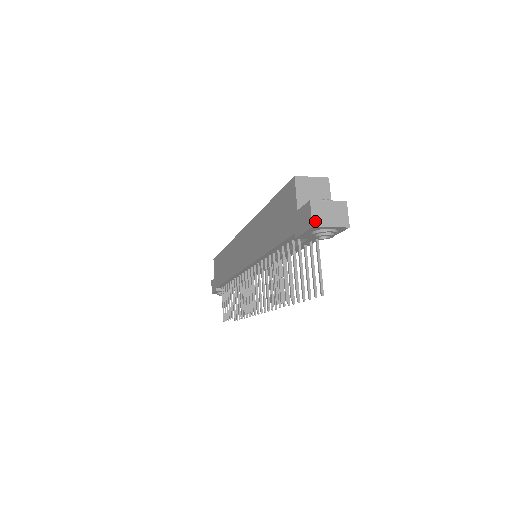
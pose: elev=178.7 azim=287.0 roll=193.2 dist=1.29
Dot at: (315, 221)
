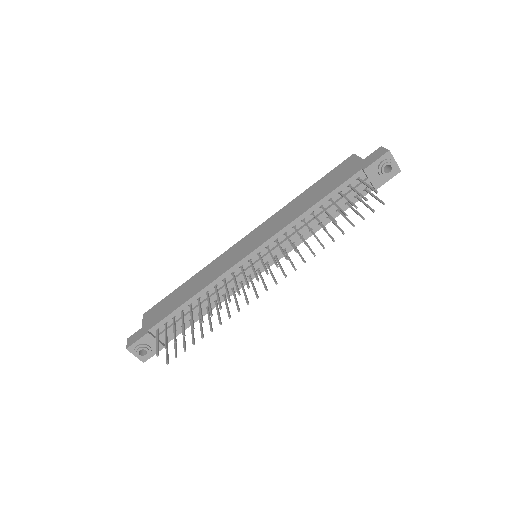
Dot at: (389, 151)
